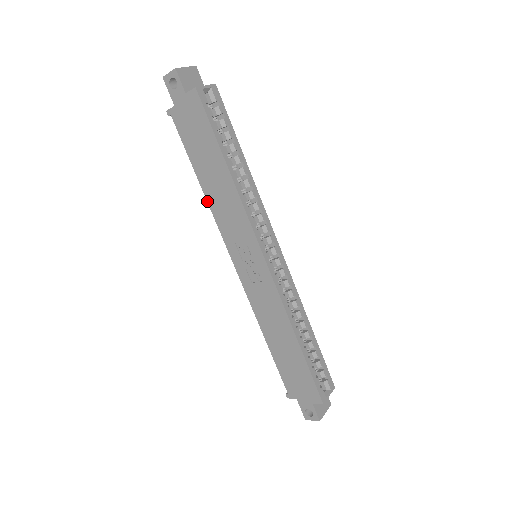
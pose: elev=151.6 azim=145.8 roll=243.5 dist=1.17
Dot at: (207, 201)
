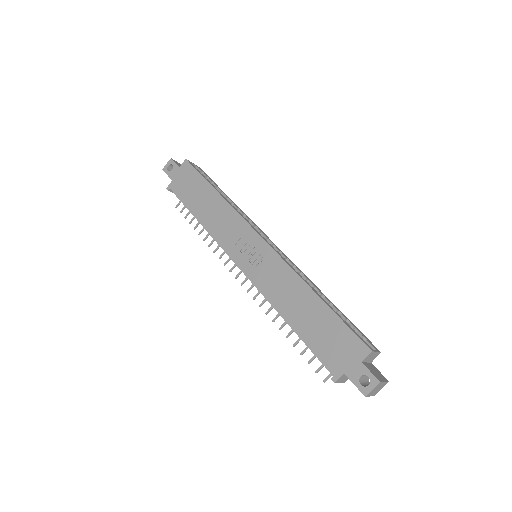
Dot at: occluded
